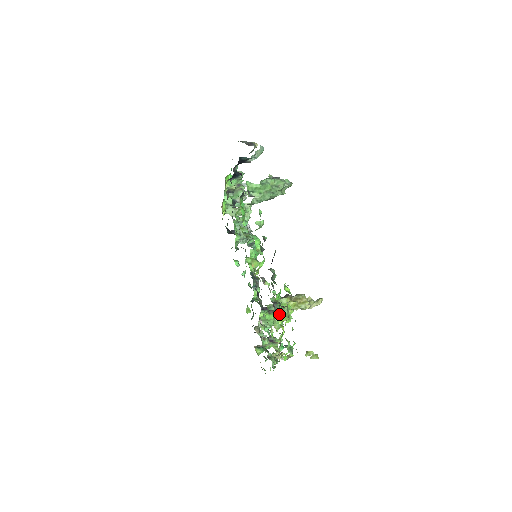
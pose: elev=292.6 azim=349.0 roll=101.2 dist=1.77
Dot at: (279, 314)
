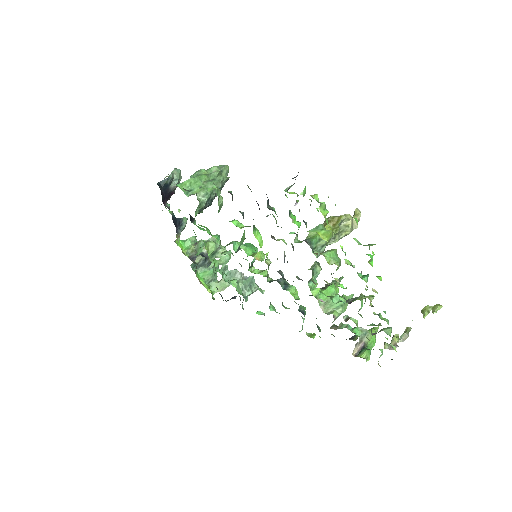
Dot at: occluded
